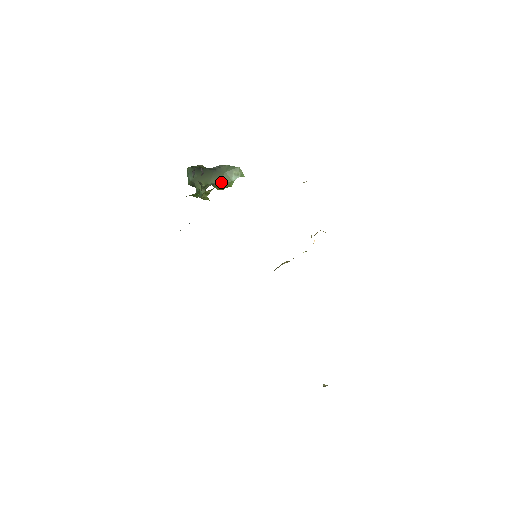
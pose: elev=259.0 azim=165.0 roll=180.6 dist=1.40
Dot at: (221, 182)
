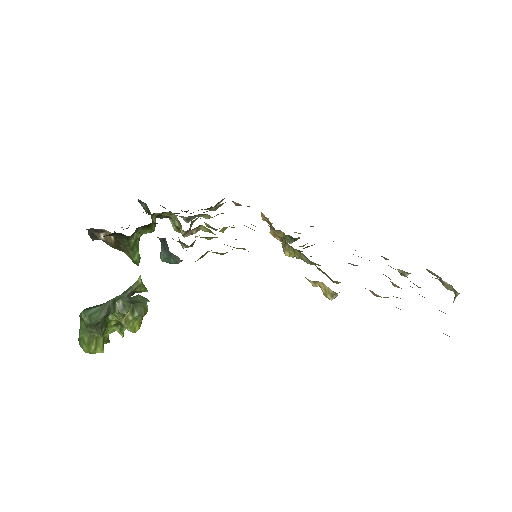
Dot at: (135, 303)
